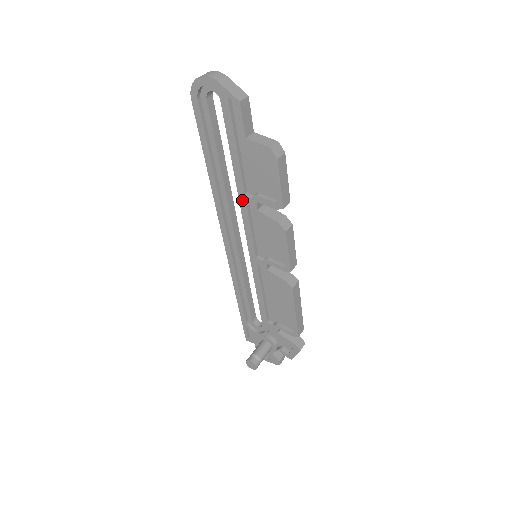
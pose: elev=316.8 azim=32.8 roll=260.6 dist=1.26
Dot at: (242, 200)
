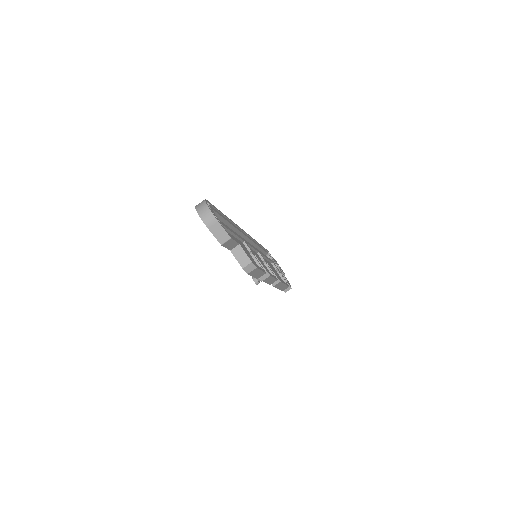
Dot at: occluded
